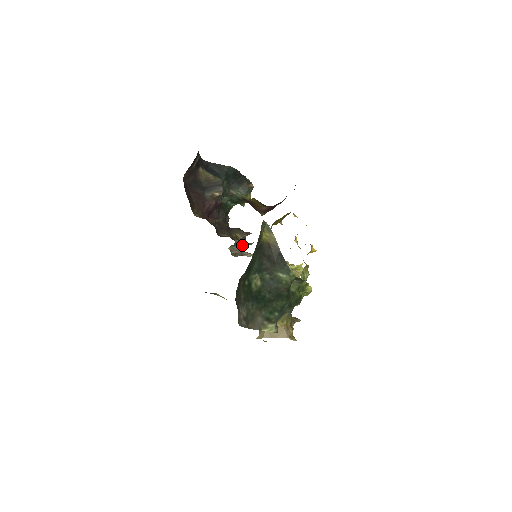
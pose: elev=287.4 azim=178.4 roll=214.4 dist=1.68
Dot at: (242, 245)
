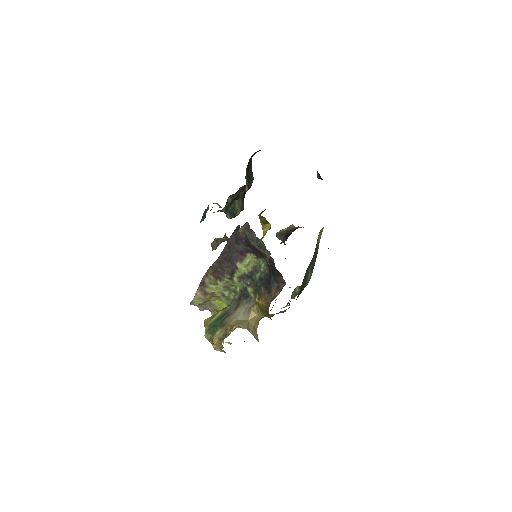
Dot at: (216, 246)
